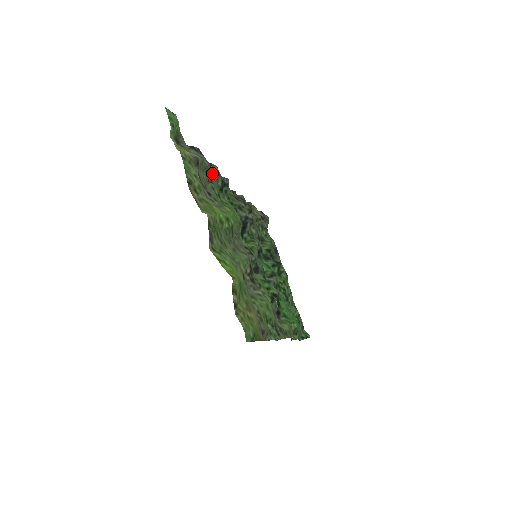
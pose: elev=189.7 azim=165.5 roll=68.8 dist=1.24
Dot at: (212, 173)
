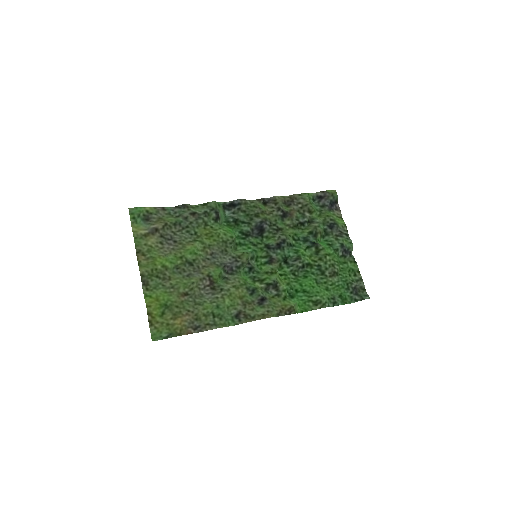
Dot at: (194, 217)
